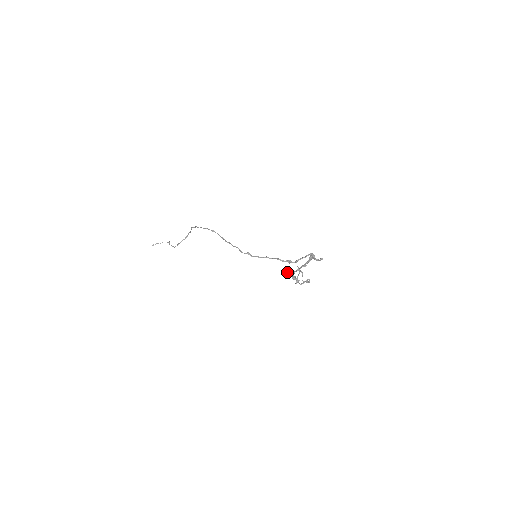
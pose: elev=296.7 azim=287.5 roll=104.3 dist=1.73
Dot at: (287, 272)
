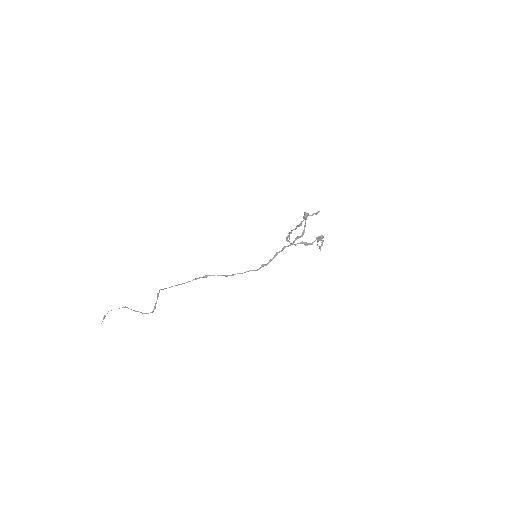
Dot at: occluded
